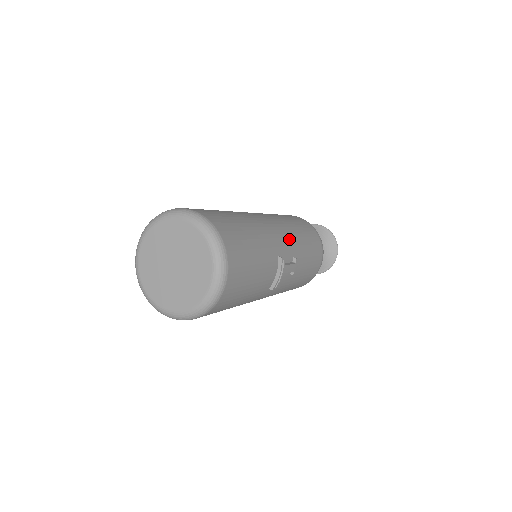
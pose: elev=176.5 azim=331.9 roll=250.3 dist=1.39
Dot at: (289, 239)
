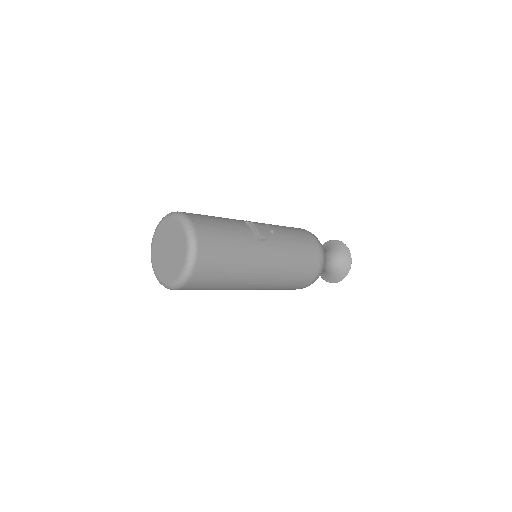
Dot at: occluded
